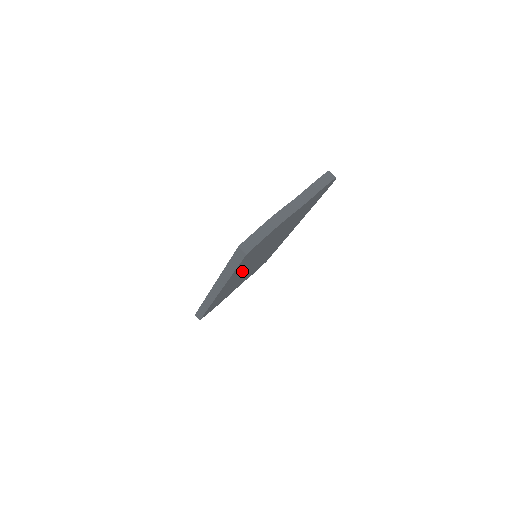
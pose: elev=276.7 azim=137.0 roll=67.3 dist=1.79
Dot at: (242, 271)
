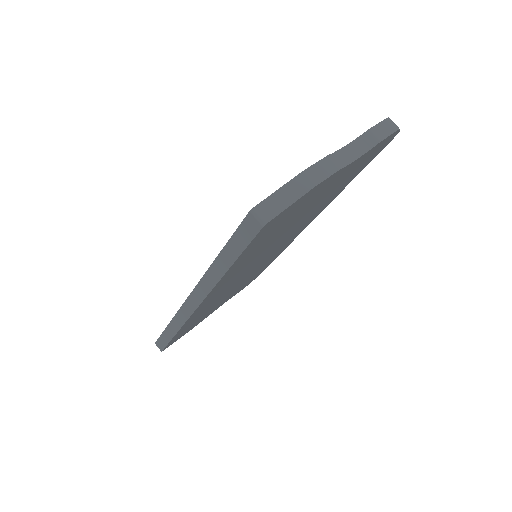
Dot at: (237, 274)
